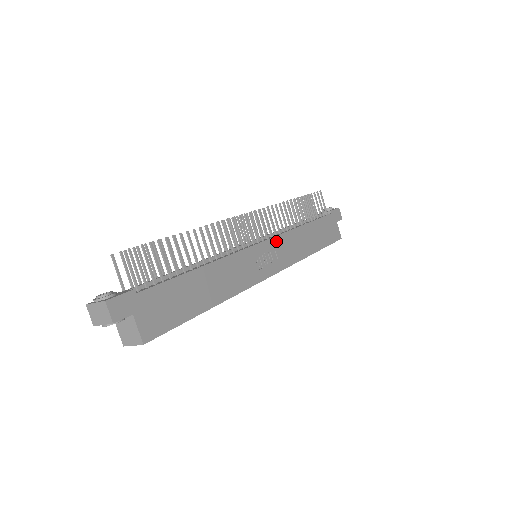
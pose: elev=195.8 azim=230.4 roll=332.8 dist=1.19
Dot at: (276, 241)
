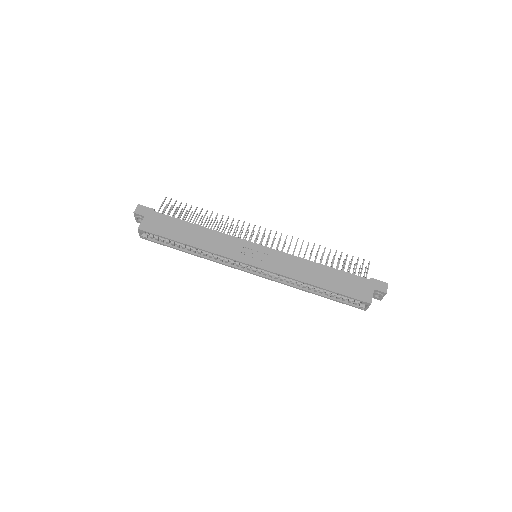
Dot at: (275, 253)
